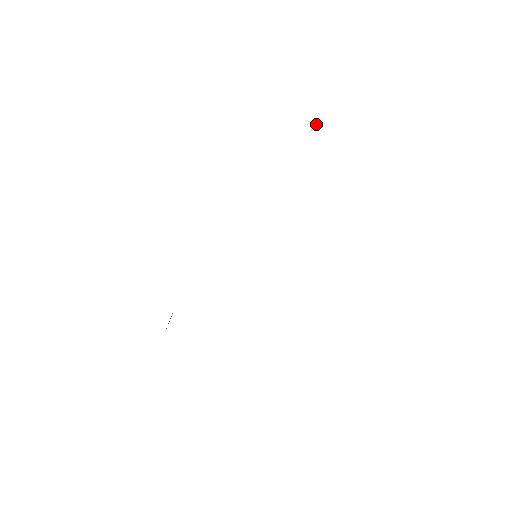
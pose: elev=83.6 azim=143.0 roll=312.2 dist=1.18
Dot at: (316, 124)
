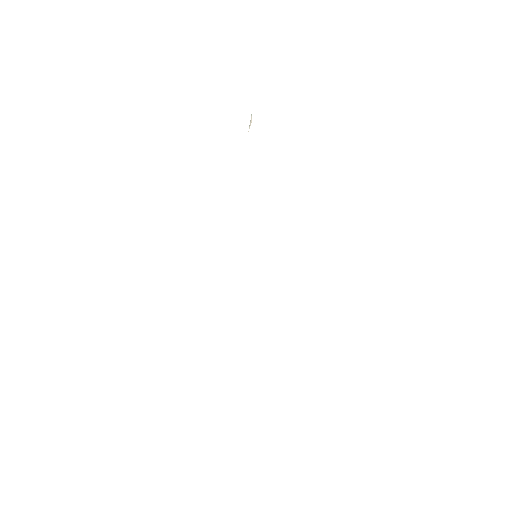
Dot at: (251, 120)
